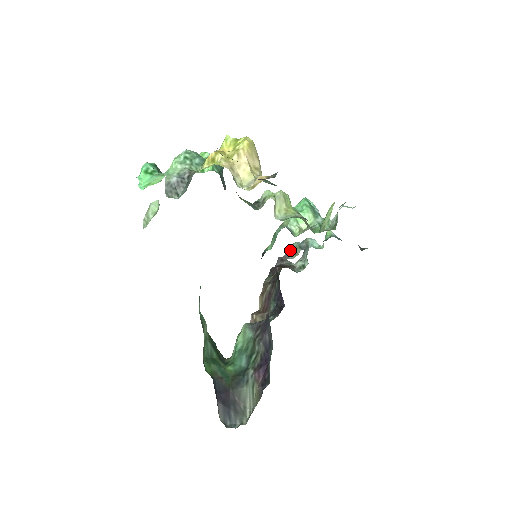
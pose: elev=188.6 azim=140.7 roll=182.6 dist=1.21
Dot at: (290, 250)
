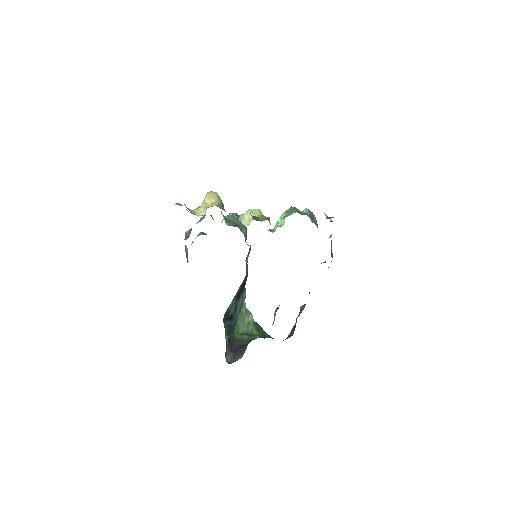
Dot at: occluded
